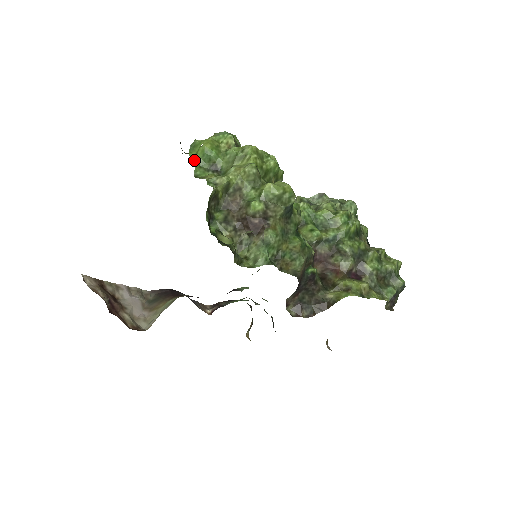
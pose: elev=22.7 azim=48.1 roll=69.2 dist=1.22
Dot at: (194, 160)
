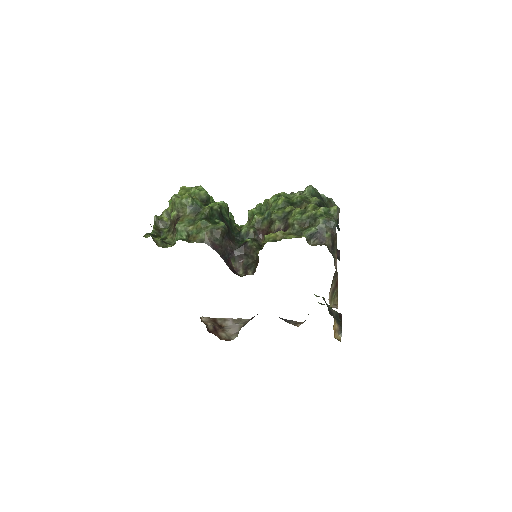
Dot at: occluded
